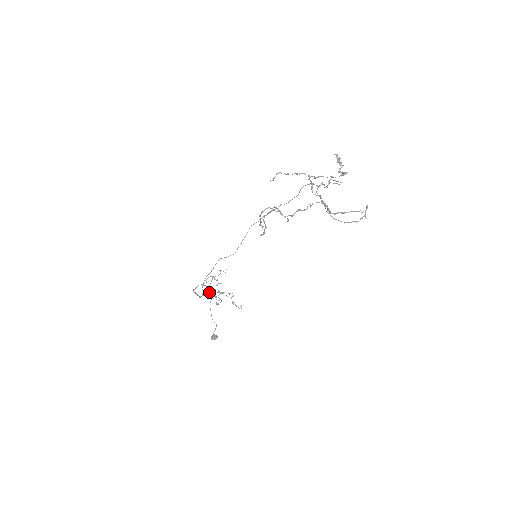
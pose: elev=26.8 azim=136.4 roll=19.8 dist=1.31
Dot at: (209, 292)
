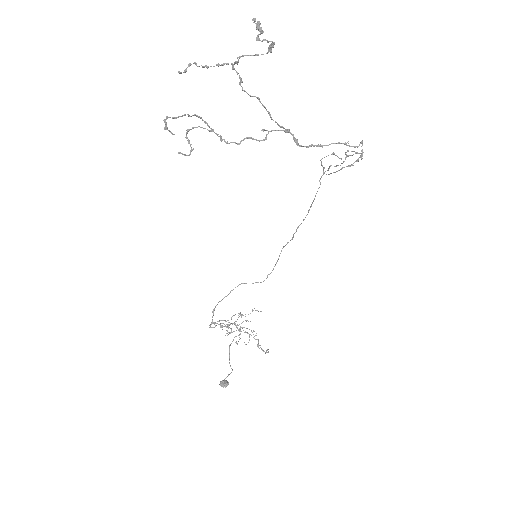
Dot at: (223, 323)
